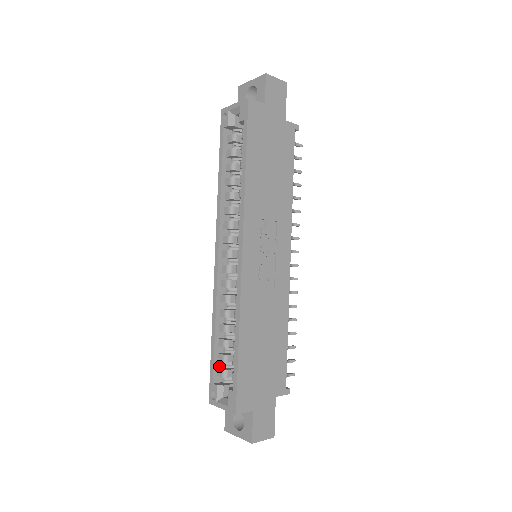
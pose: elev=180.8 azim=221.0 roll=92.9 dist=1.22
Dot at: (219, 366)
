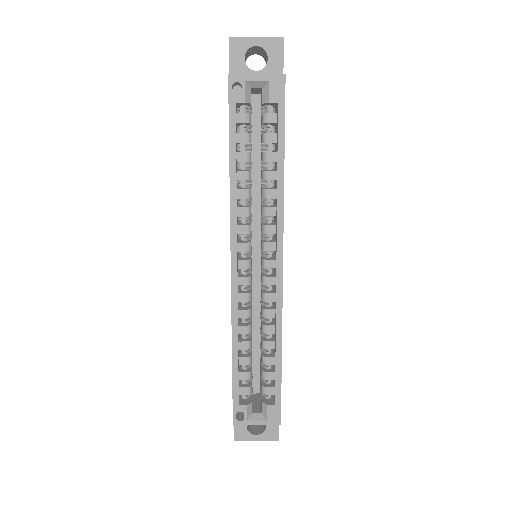
Dot at: occluded
